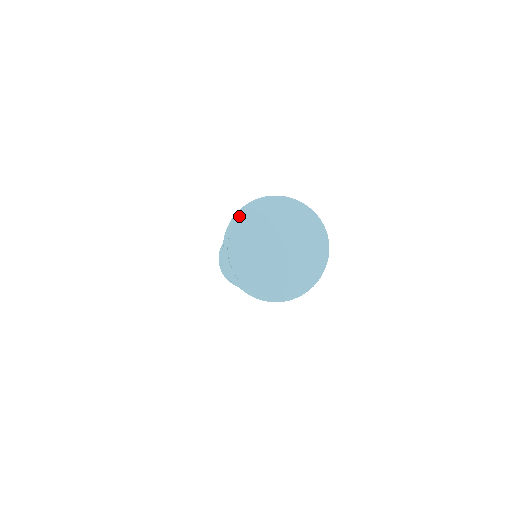
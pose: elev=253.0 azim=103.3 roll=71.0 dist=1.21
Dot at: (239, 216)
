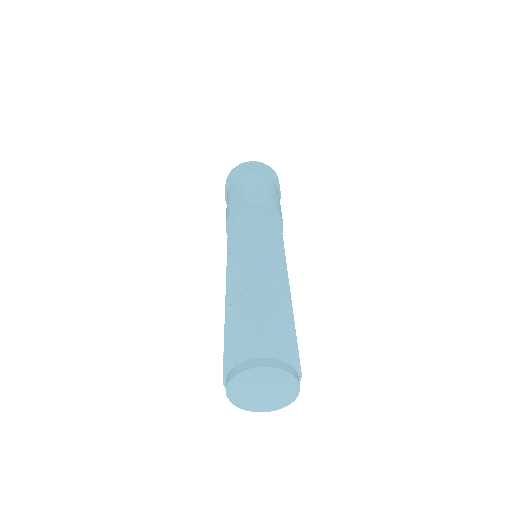
Dot at: (254, 368)
